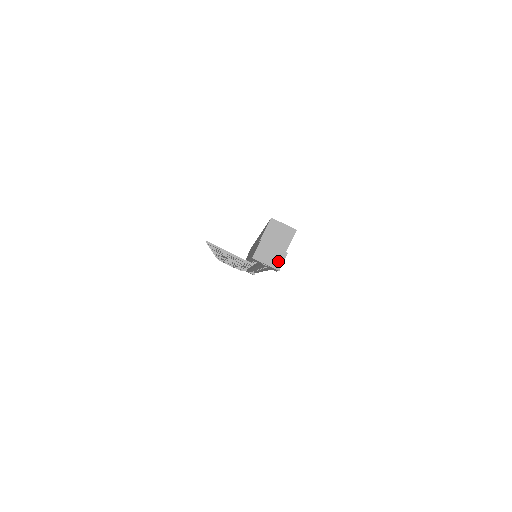
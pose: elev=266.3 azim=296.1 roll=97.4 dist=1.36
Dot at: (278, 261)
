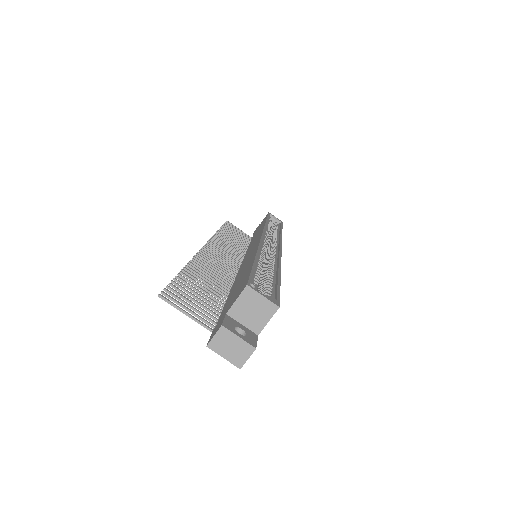
Dot at: (241, 356)
